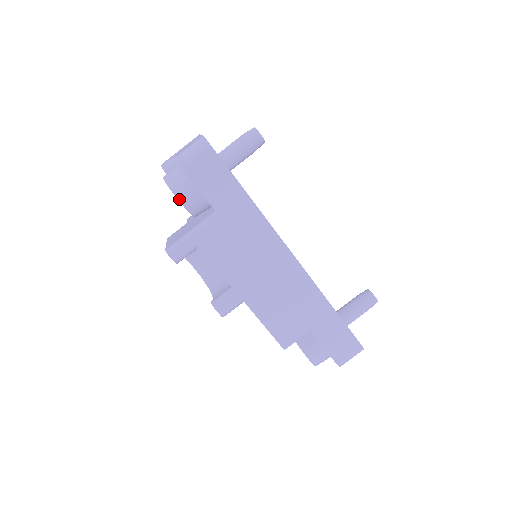
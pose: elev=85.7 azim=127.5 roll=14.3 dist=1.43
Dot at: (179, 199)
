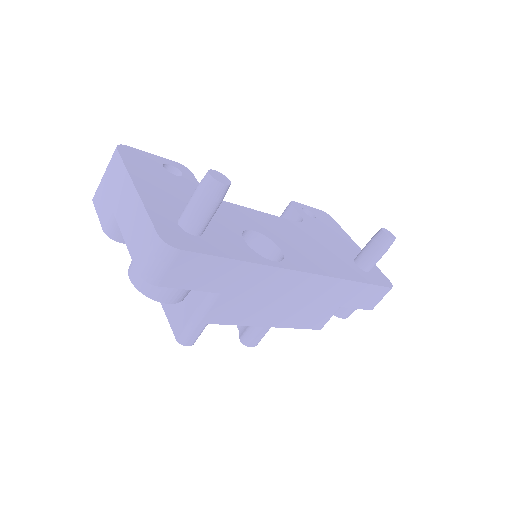
Dot at: (167, 302)
